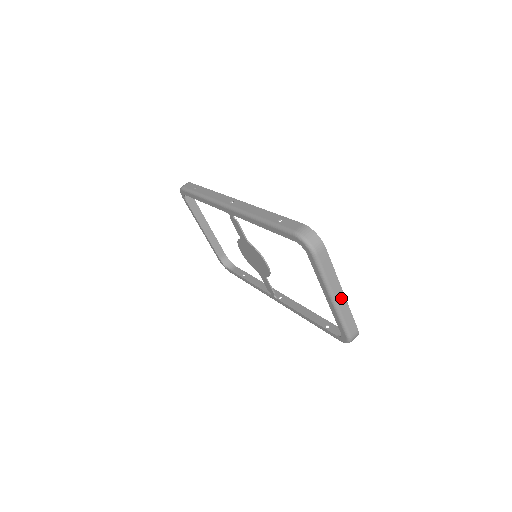
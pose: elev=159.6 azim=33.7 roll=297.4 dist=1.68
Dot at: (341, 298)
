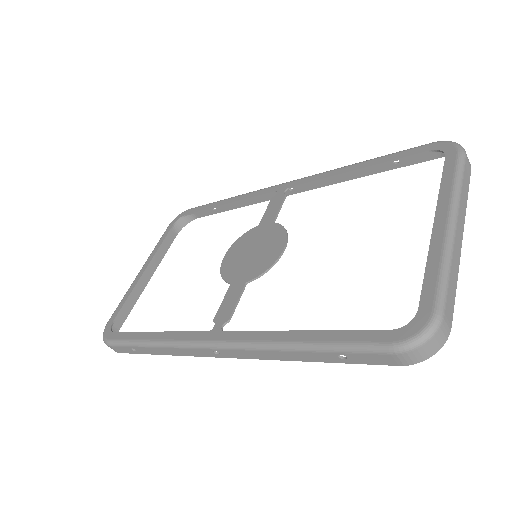
Dot at: (458, 240)
